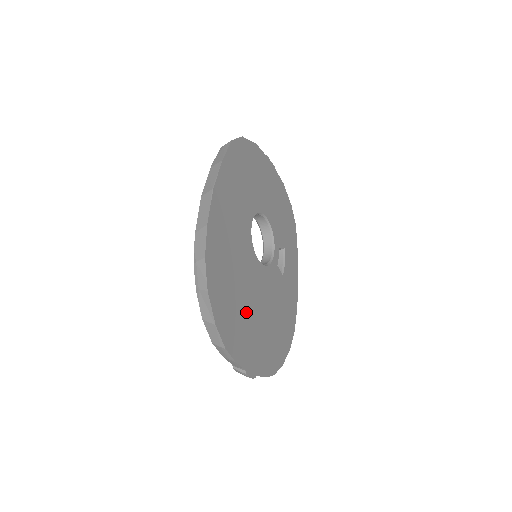
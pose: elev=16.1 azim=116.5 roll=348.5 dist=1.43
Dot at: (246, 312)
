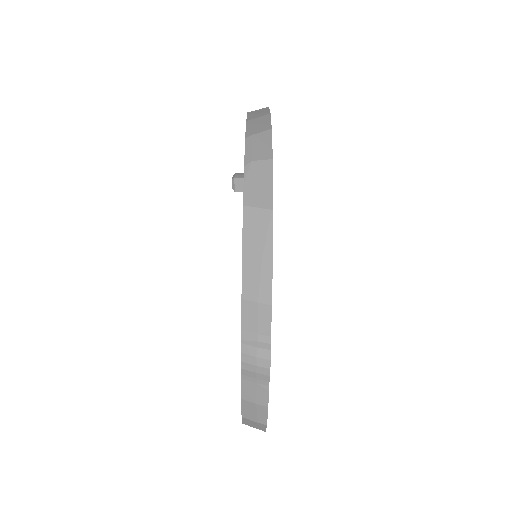
Dot at: occluded
